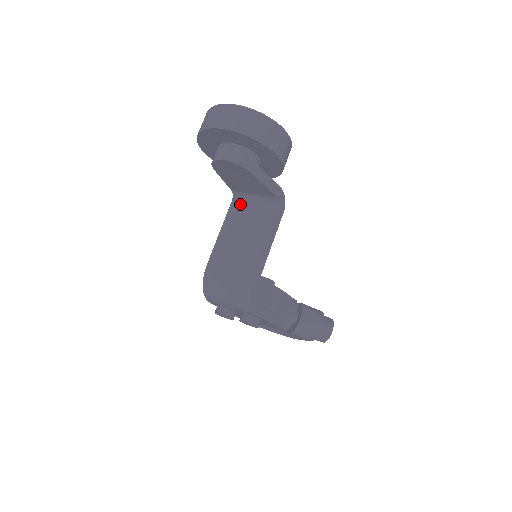
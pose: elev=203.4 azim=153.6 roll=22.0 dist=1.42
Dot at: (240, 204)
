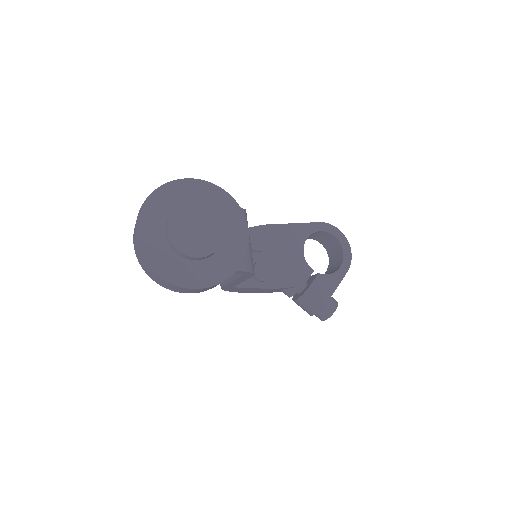
Dot at: occluded
